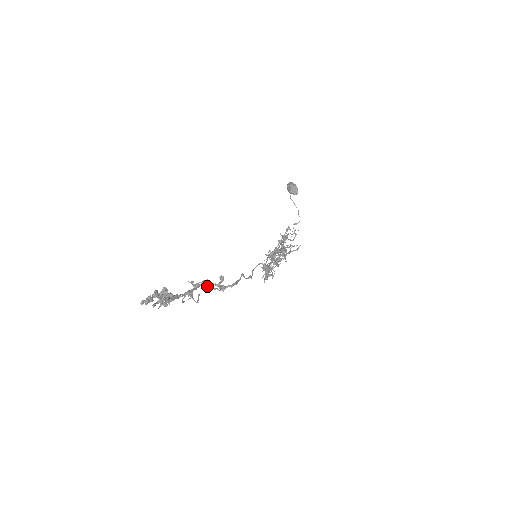
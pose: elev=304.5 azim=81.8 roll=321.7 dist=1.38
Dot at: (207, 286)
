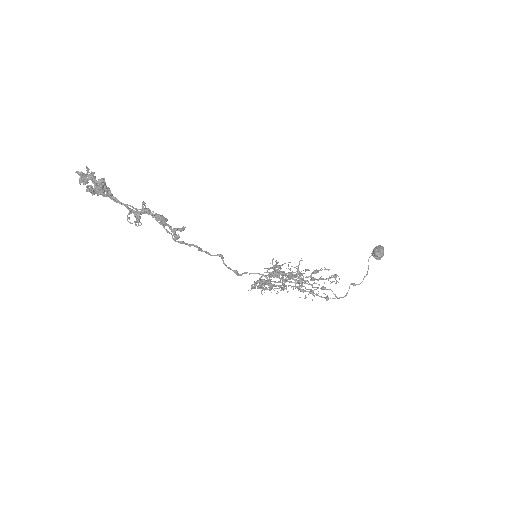
Dot at: (160, 222)
